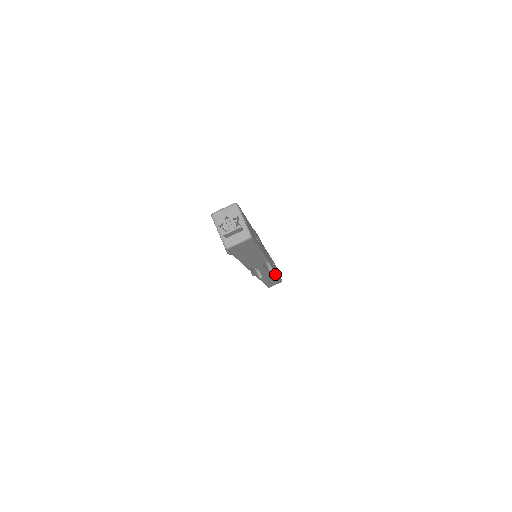
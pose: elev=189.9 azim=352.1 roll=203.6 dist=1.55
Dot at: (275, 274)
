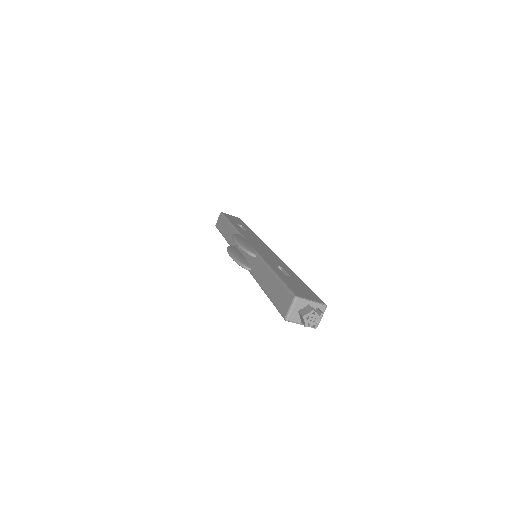
Dot at: occluded
